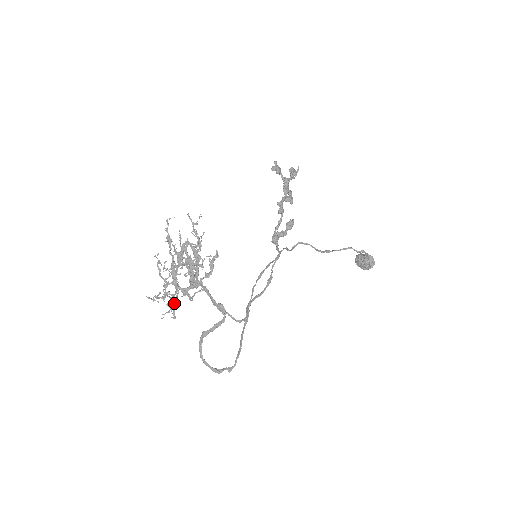
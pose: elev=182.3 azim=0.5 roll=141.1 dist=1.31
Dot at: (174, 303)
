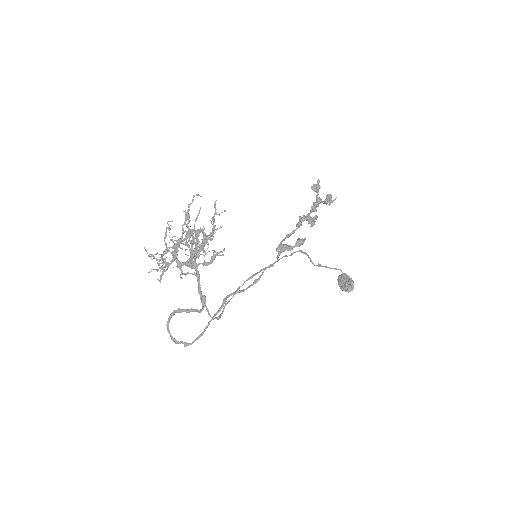
Dot at: (165, 266)
